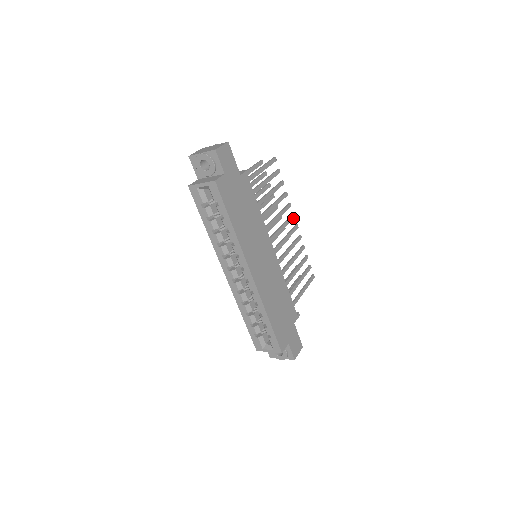
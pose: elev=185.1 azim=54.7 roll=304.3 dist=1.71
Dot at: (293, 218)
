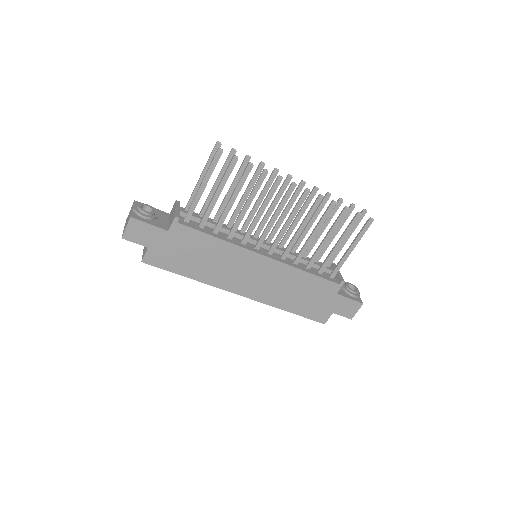
Dot at: (293, 189)
